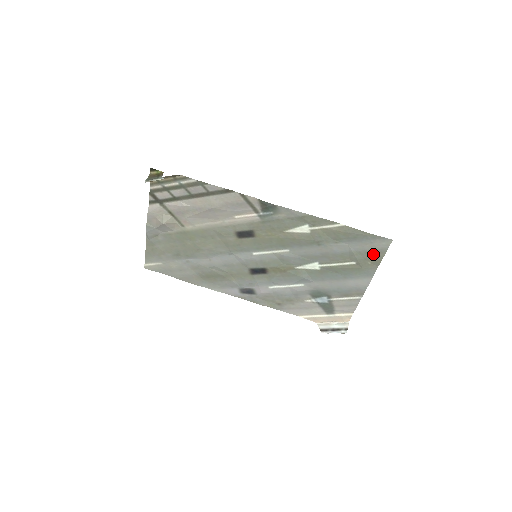
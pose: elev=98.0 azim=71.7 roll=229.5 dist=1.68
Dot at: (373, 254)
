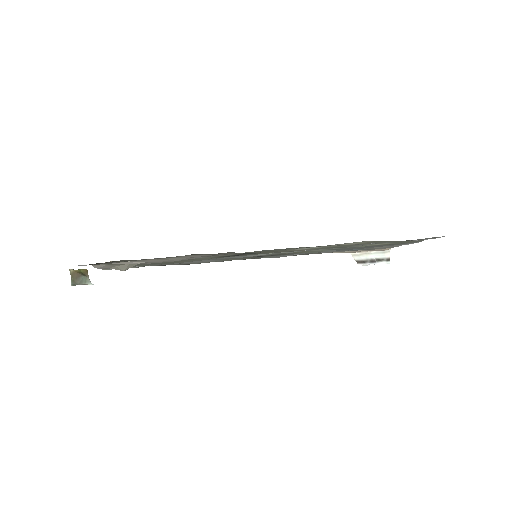
Dot at: occluded
